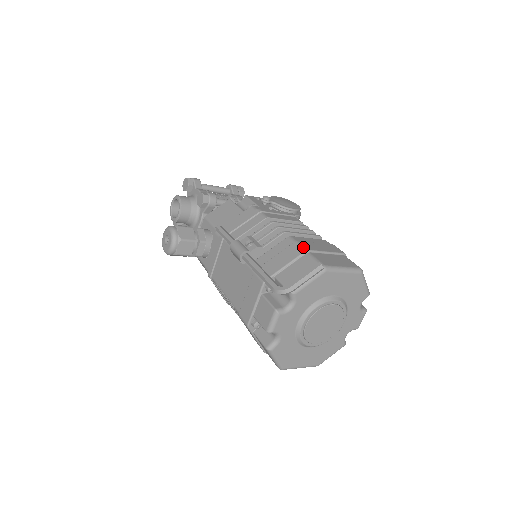
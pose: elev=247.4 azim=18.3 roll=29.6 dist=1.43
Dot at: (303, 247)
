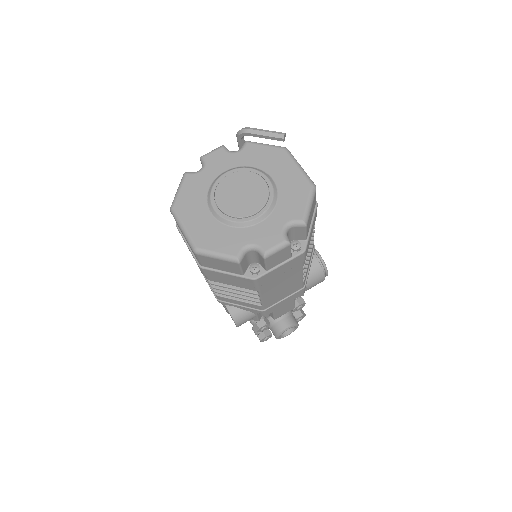
Dot at: occluded
